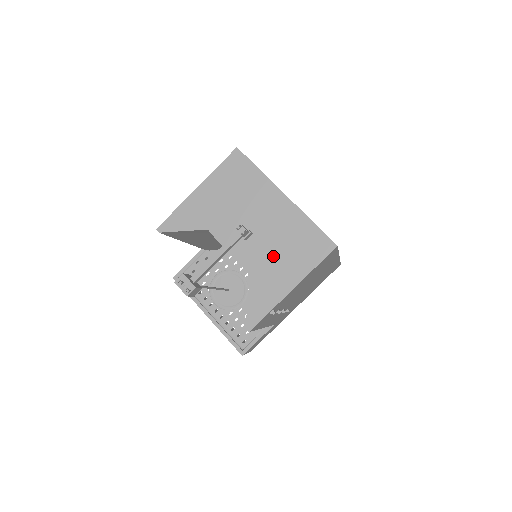
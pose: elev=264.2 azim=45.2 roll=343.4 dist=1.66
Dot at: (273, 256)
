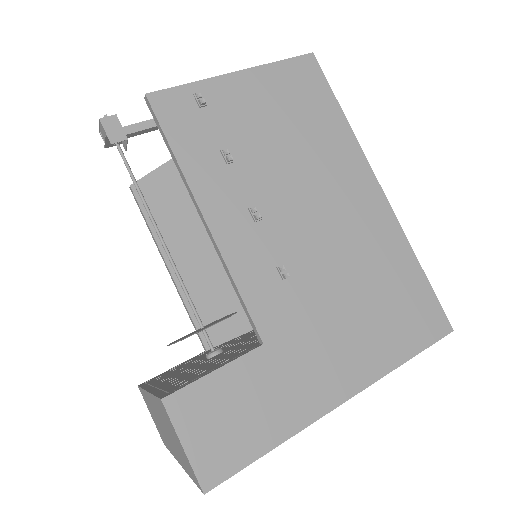
Dot at: occluded
